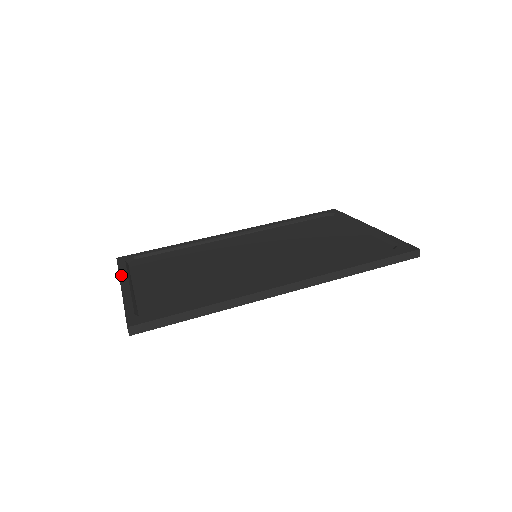
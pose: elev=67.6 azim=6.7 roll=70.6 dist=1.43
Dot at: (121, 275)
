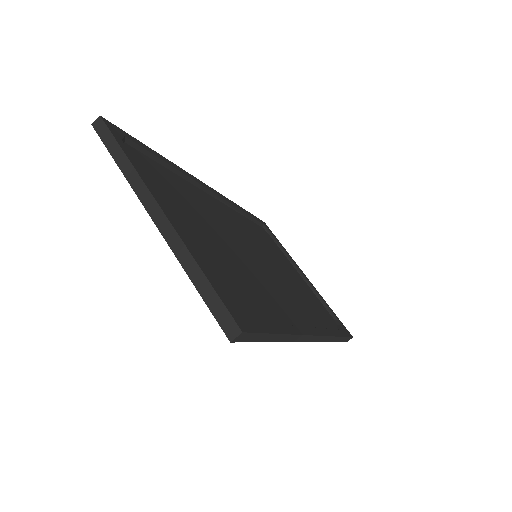
Dot at: (143, 176)
